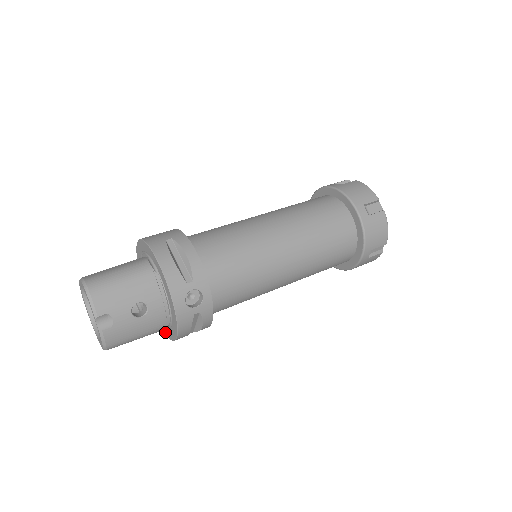
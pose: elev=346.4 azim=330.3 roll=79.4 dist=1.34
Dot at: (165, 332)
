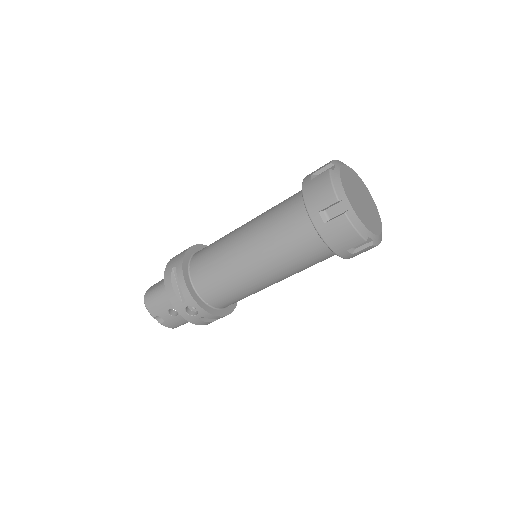
Dot at: occluded
